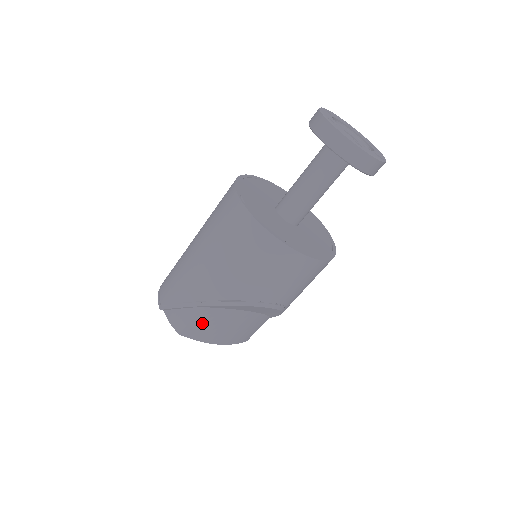
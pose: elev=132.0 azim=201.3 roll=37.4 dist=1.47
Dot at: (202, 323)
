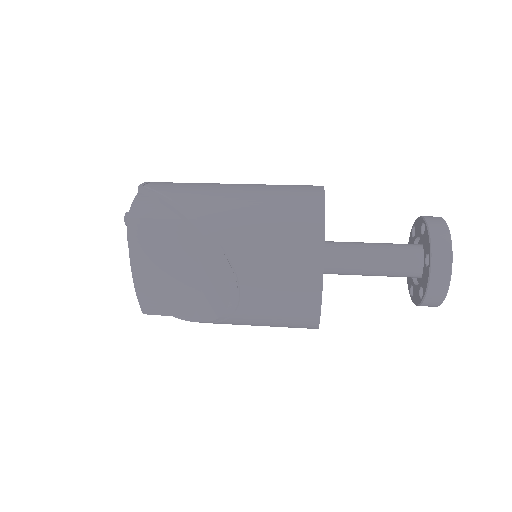
Dot at: (159, 234)
